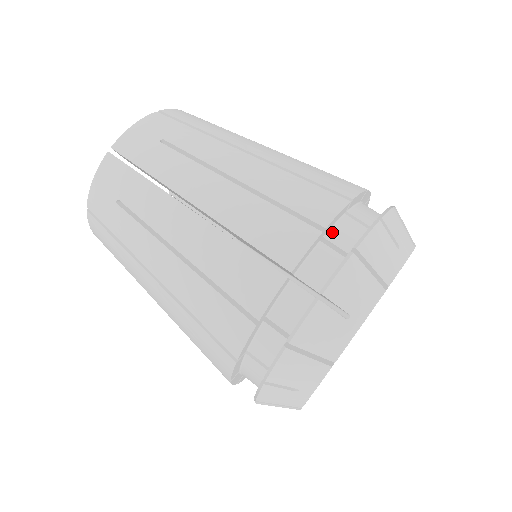
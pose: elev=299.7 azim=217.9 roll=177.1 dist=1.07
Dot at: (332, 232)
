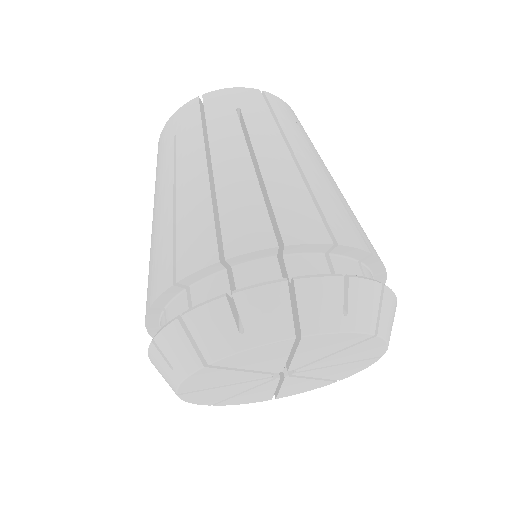
Dot at: (295, 257)
